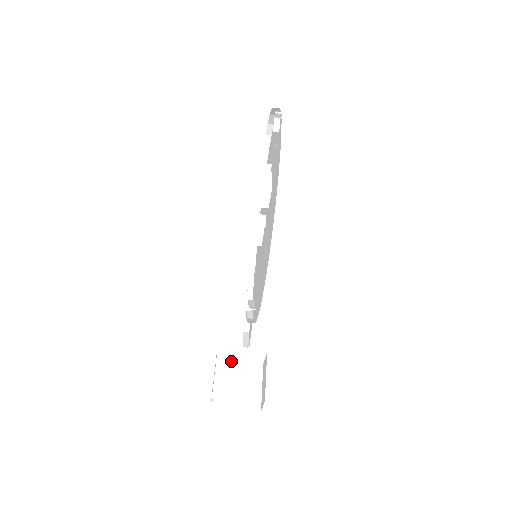
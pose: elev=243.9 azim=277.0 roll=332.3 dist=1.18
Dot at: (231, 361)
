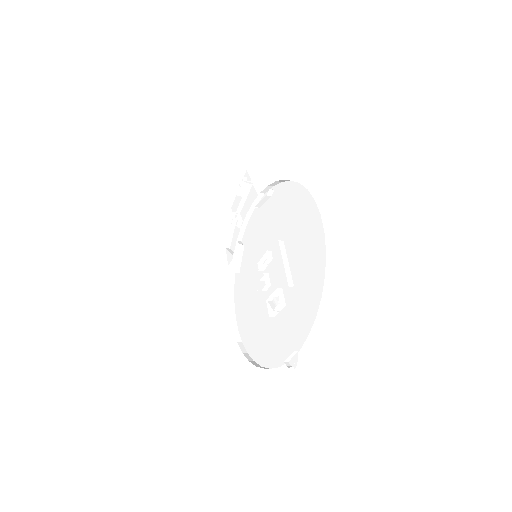
Dot at: (216, 223)
